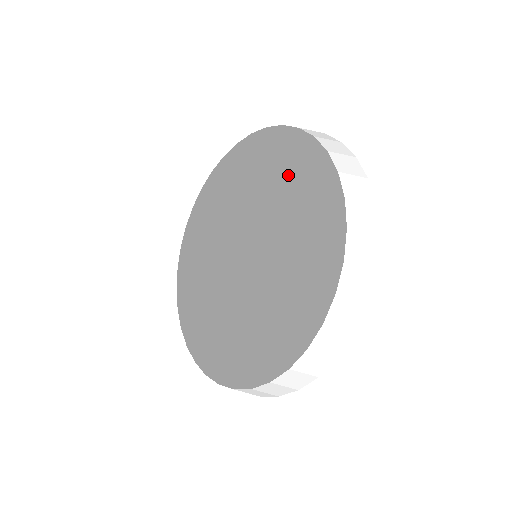
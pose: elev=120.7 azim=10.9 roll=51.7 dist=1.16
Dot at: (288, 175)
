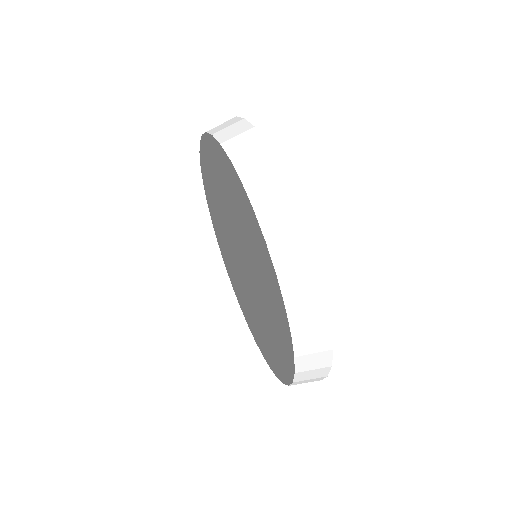
Dot at: (221, 179)
